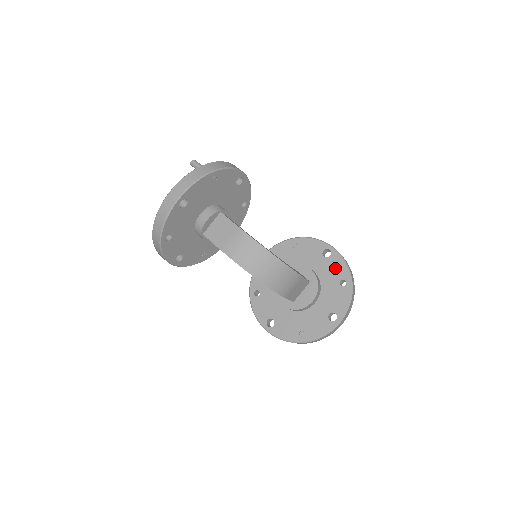
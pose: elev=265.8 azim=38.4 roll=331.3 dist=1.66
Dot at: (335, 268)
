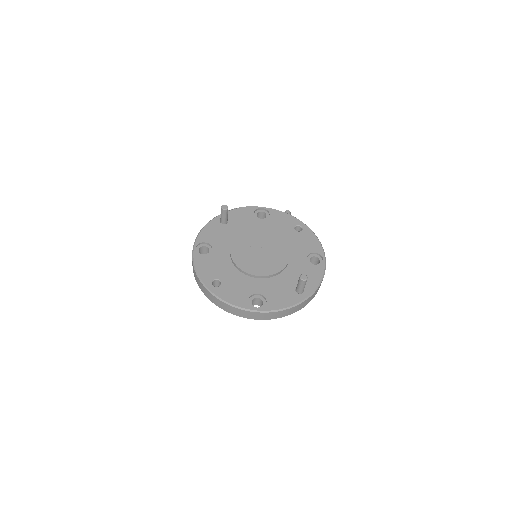
Dot at: occluded
